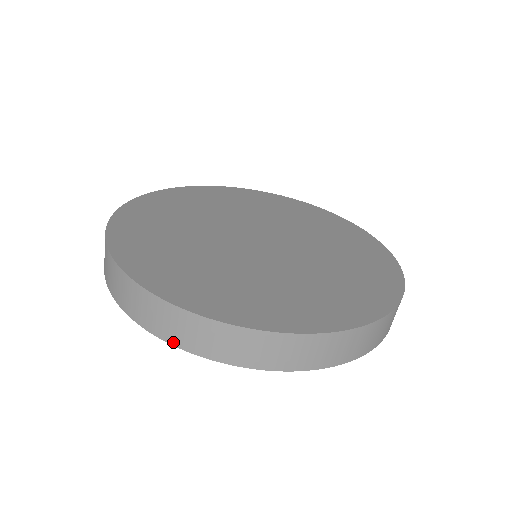
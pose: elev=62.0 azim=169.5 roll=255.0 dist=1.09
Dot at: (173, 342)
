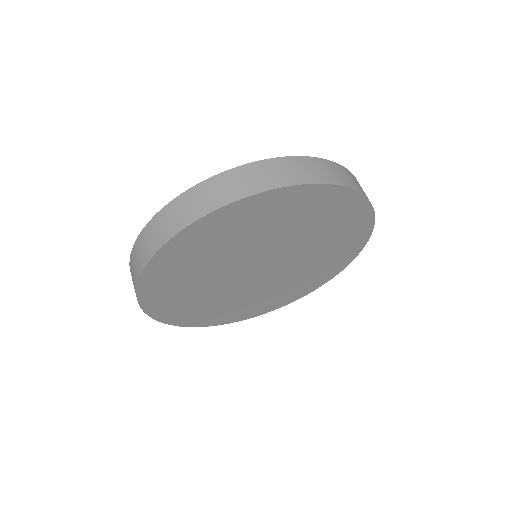
Dot at: (158, 247)
